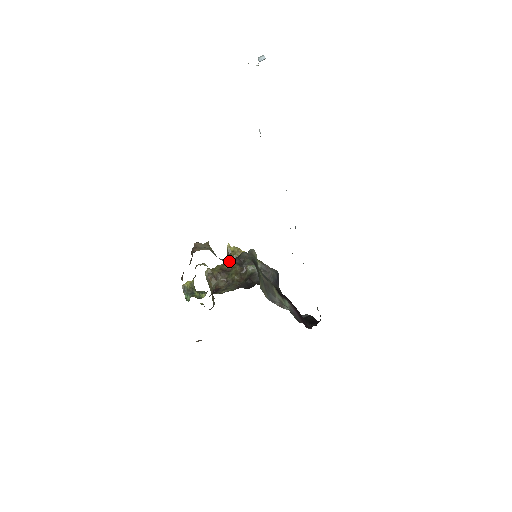
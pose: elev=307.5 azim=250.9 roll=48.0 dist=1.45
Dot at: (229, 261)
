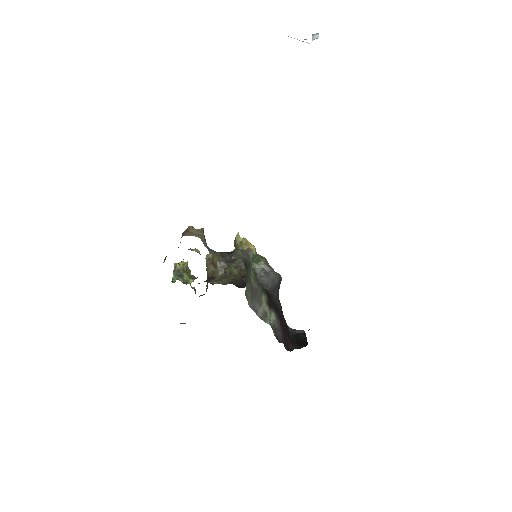
Dot at: (219, 255)
